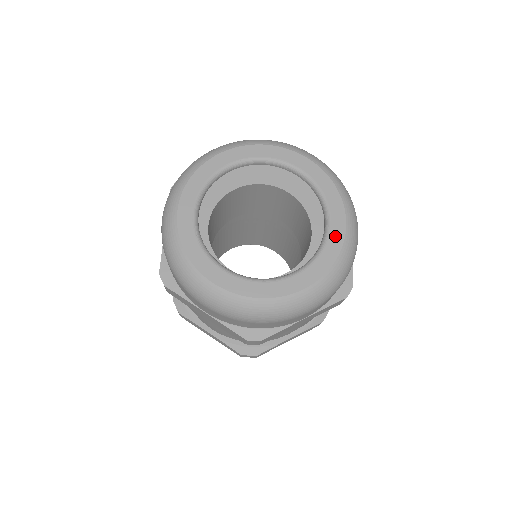
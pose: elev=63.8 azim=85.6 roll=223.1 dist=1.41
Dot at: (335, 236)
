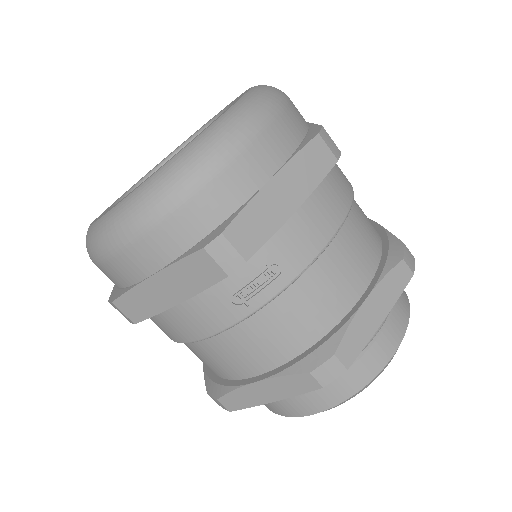
Dot at: occluded
